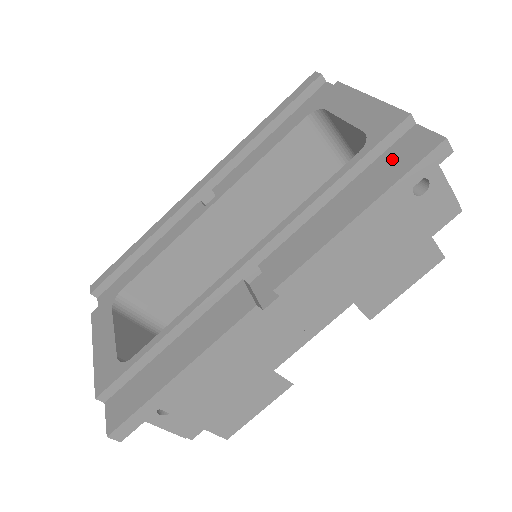
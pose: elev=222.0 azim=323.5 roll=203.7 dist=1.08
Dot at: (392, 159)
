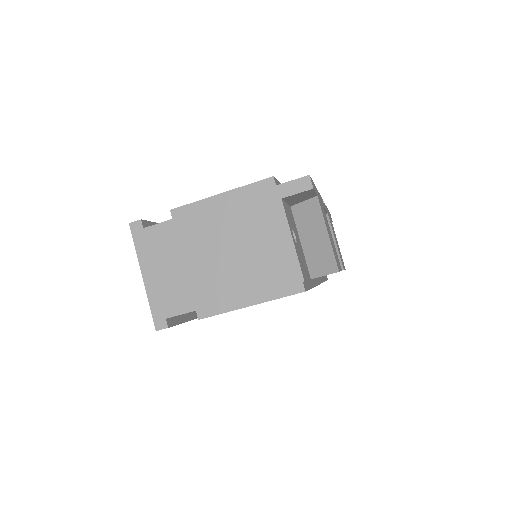
Dot at: occluded
